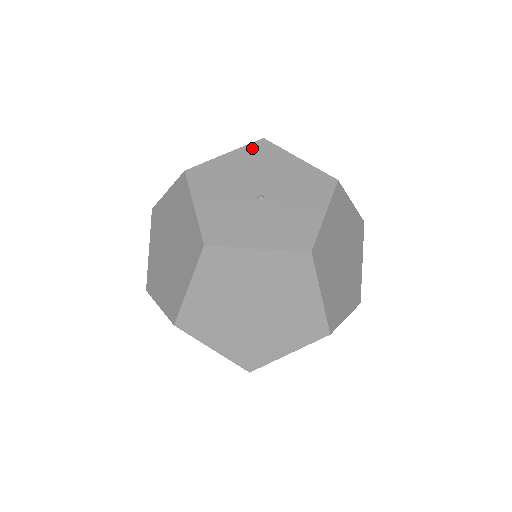
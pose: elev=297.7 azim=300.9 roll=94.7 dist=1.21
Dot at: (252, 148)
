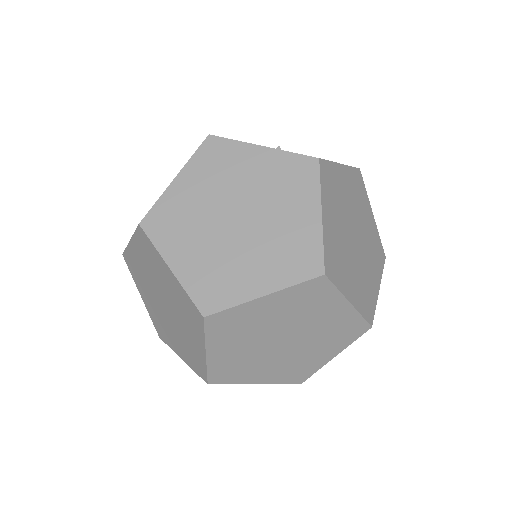
Dot at: occluded
